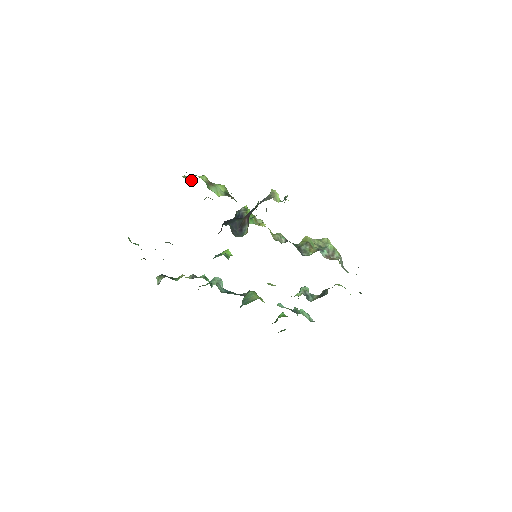
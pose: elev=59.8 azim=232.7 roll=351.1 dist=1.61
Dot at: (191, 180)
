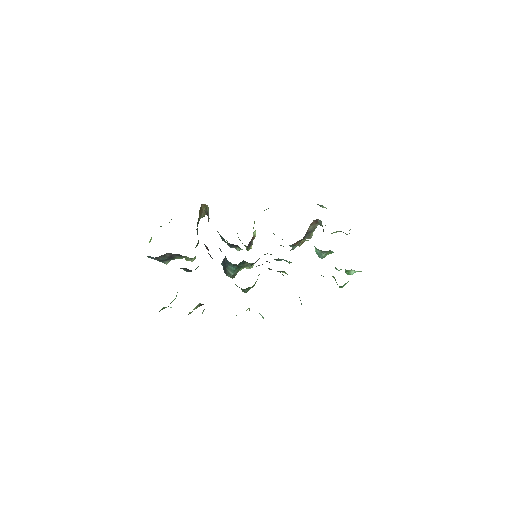
Dot at: occluded
